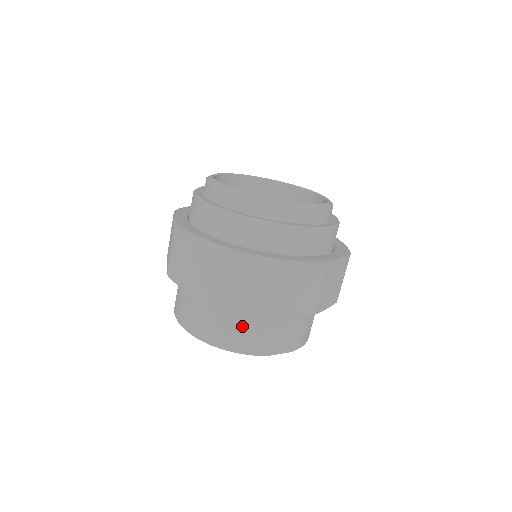
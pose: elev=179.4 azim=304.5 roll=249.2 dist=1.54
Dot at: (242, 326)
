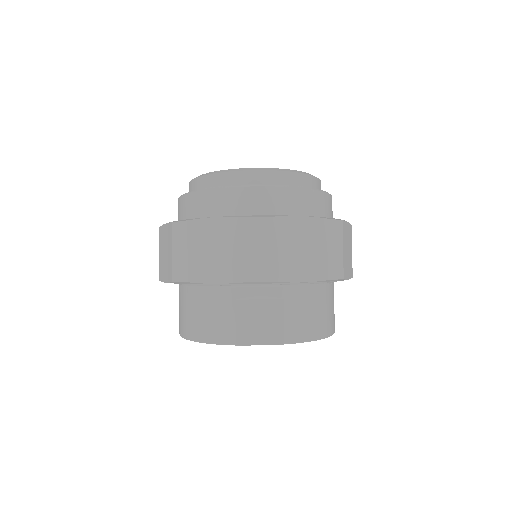
Dot at: (207, 309)
